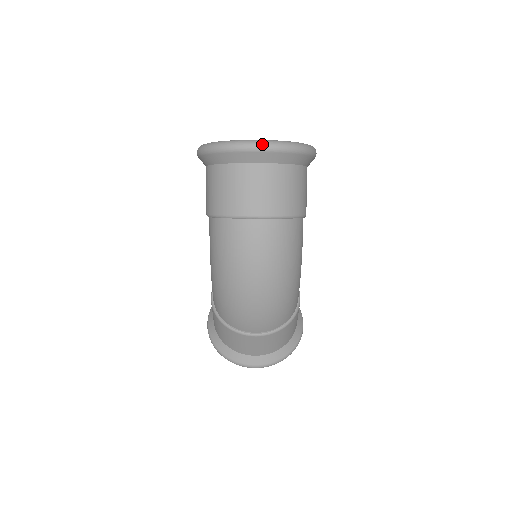
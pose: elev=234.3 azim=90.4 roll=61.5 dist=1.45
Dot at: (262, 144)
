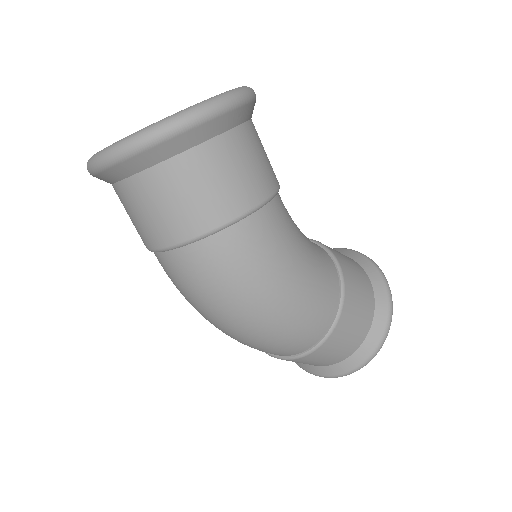
Dot at: (106, 156)
